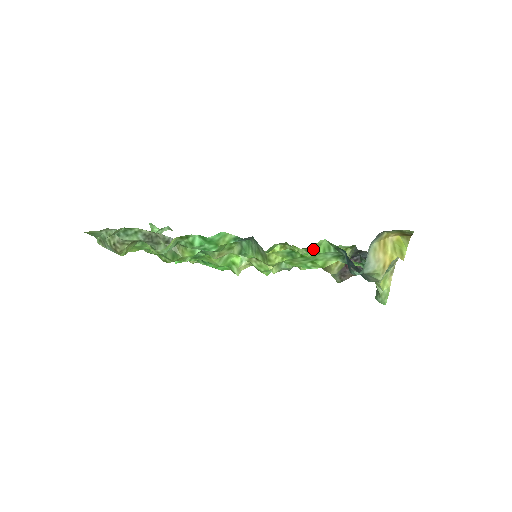
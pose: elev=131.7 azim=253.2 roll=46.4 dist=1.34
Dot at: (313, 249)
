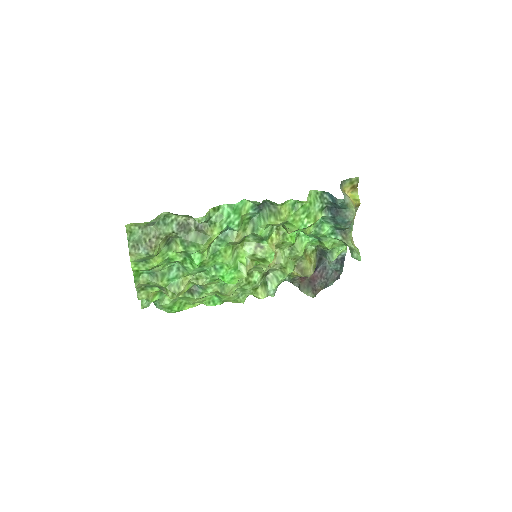
Dot at: (308, 197)
